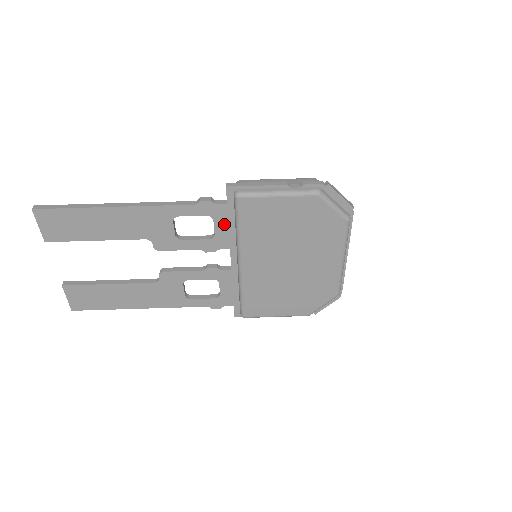
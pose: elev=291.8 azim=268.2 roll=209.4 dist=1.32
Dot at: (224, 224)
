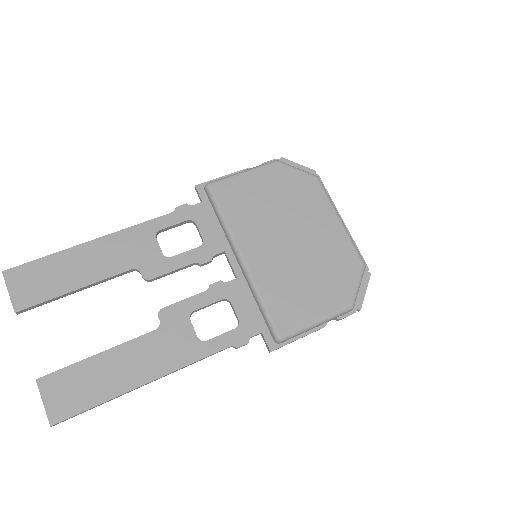
Dot at: (208, 224)
